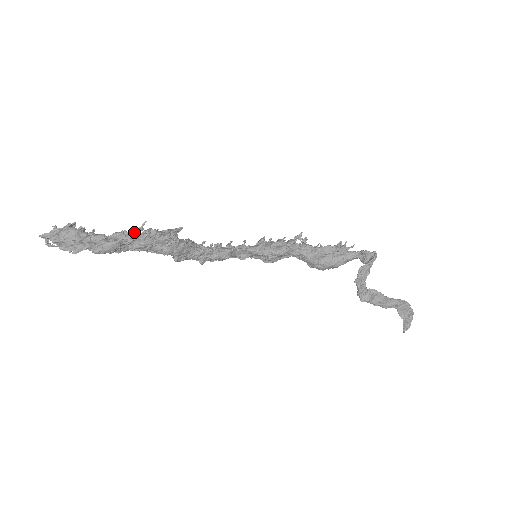
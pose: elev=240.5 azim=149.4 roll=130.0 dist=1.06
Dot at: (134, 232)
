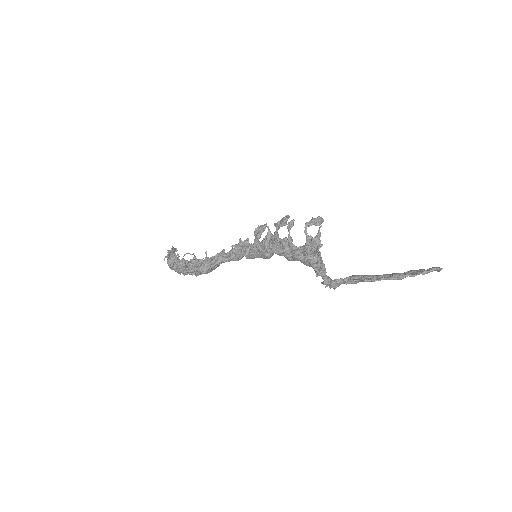
Dot at: (186, 269)
